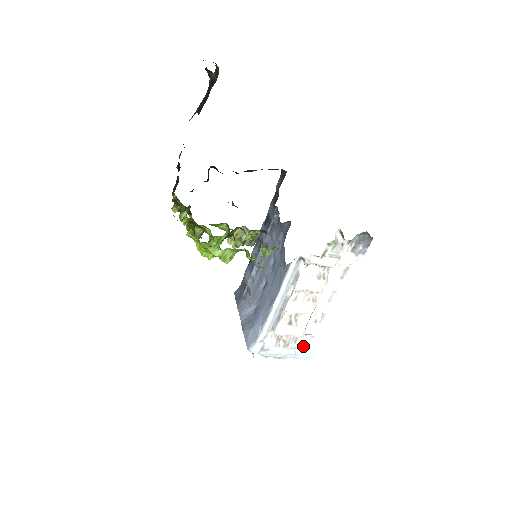
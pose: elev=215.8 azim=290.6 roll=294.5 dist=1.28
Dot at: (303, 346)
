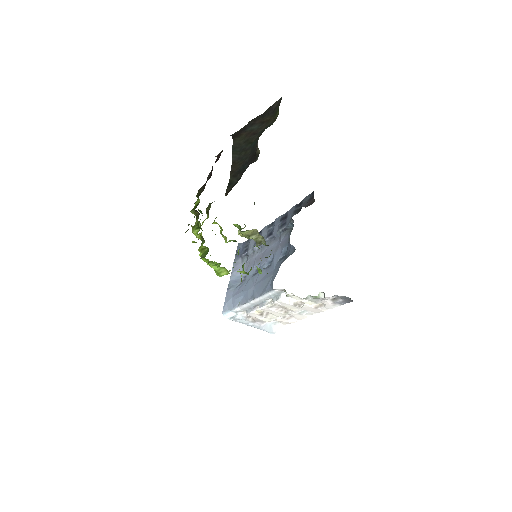
Dot at: (268, 323)
